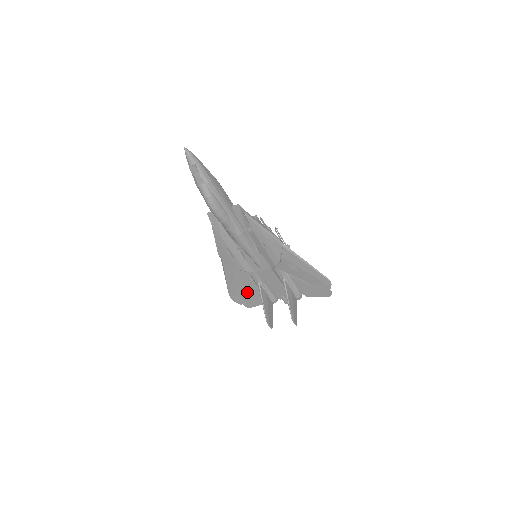
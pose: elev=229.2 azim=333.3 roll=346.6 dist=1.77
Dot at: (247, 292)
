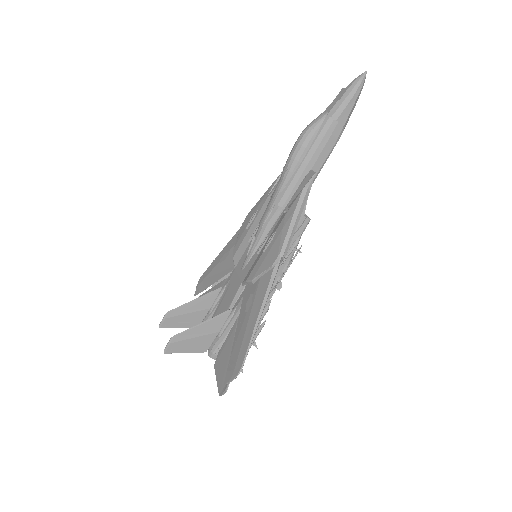
Dot at: (211, 290)
